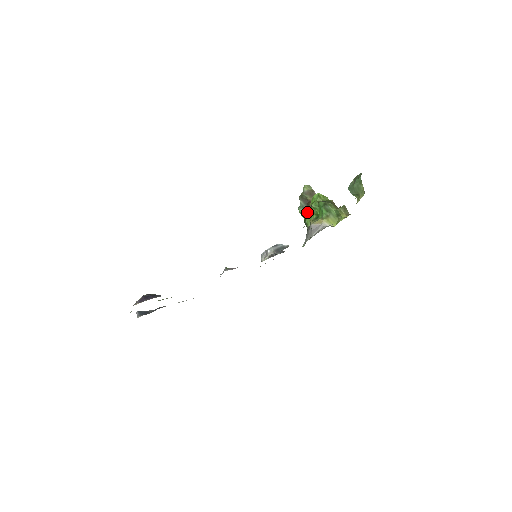
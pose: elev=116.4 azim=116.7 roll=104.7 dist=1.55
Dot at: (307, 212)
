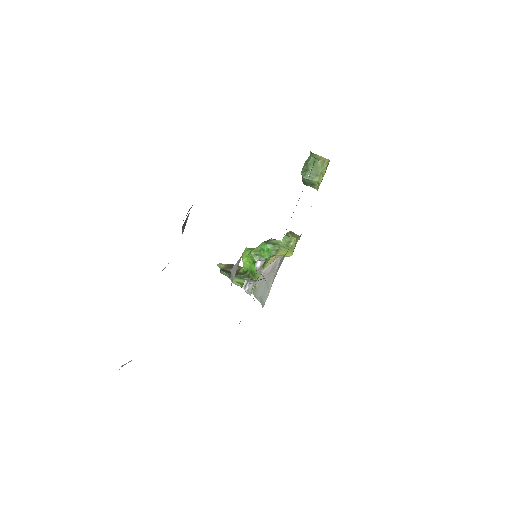
Dot at: (241, 278)
